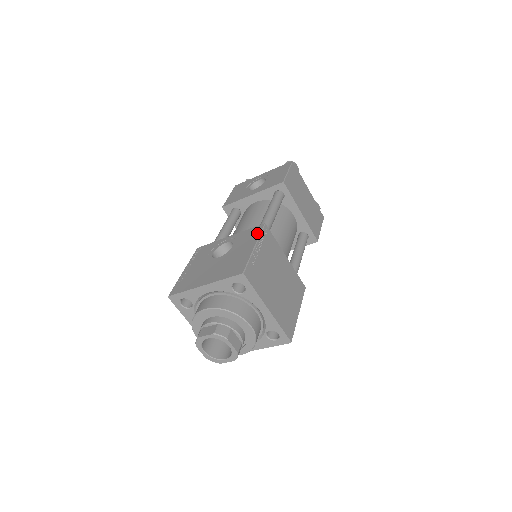
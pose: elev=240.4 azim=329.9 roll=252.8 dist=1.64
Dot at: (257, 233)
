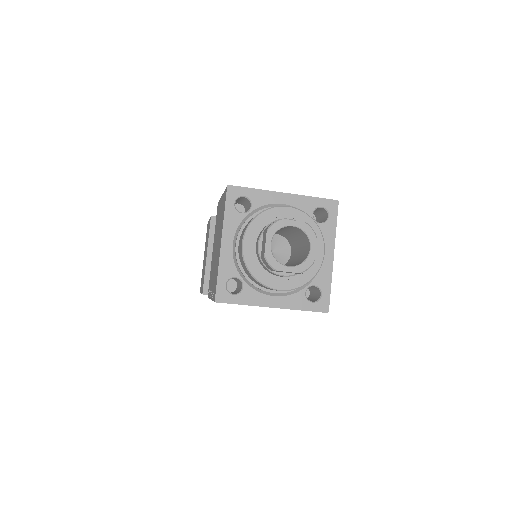
Dot at: occluded
